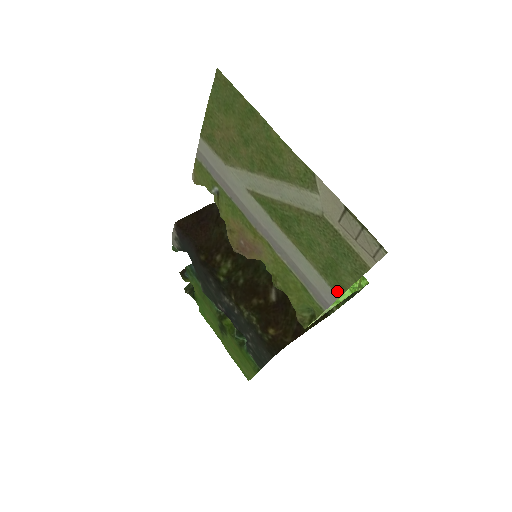
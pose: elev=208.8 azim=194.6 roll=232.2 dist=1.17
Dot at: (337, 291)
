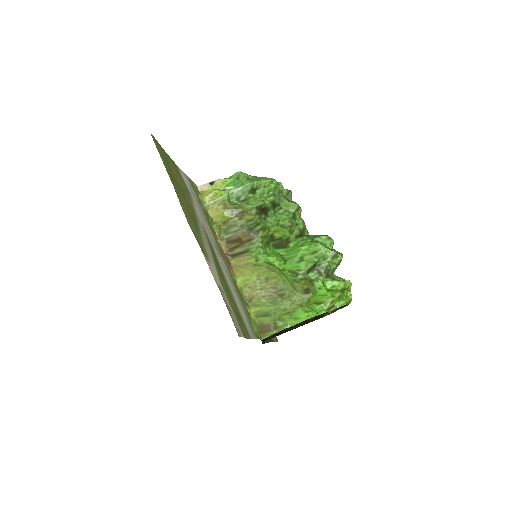
Dot at: (249, 334)
